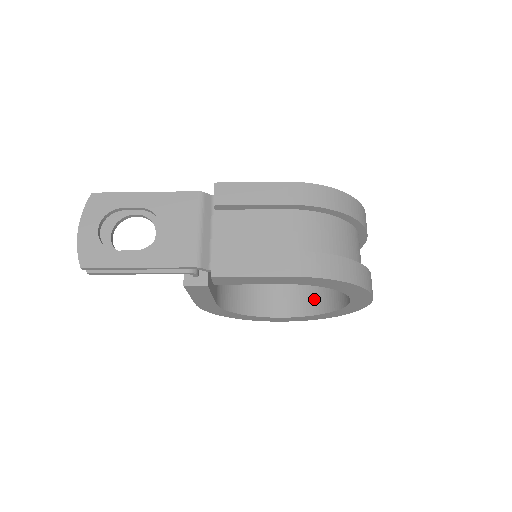
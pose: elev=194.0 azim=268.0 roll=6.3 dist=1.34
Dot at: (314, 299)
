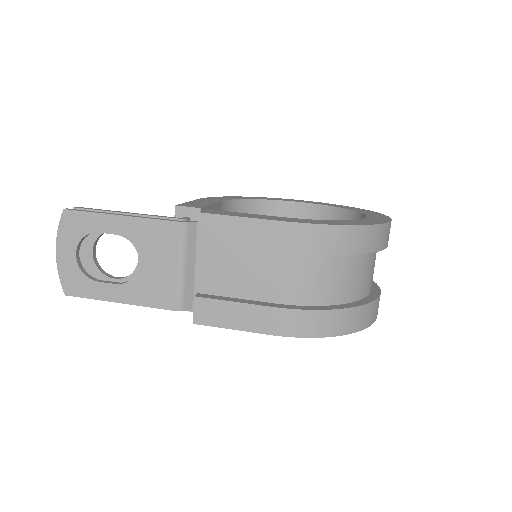
Dot at: occluded
